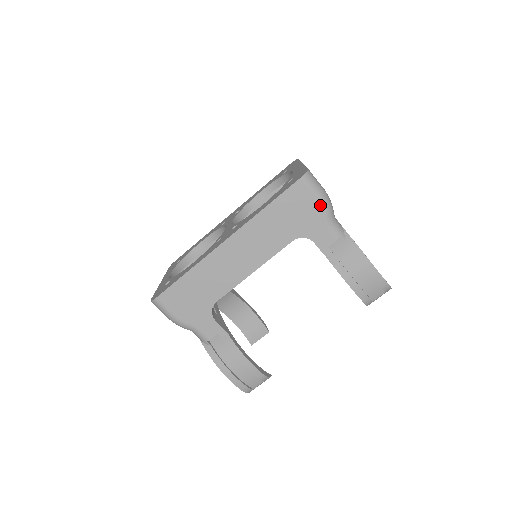
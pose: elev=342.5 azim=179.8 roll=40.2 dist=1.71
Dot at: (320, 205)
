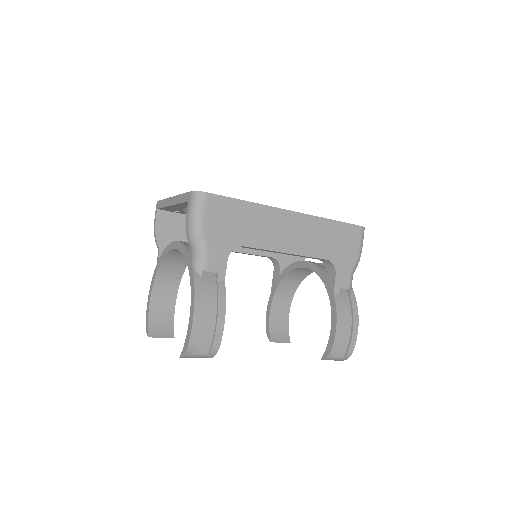
Dot at: (358, 255)
